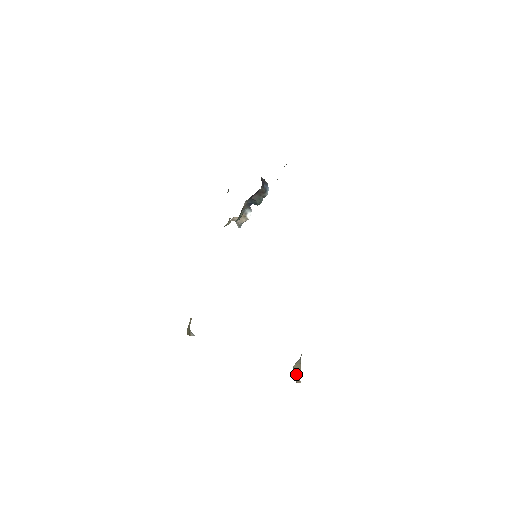
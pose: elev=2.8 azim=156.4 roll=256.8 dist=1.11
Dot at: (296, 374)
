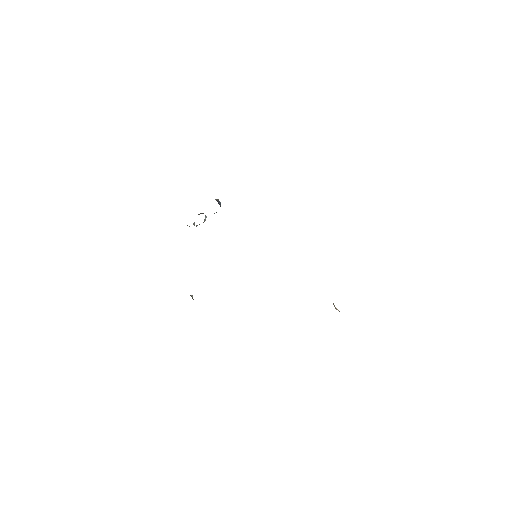
Dot at: (335, 308)
